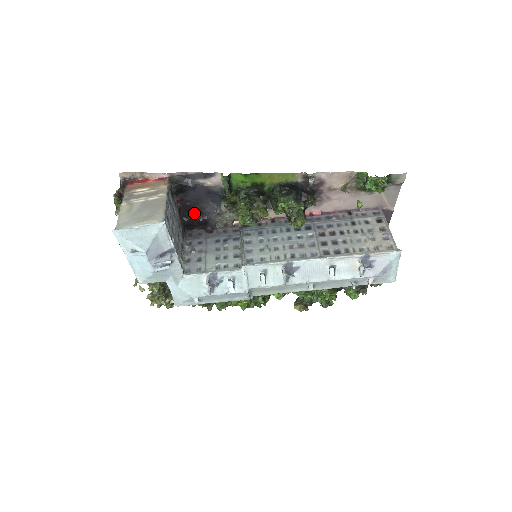
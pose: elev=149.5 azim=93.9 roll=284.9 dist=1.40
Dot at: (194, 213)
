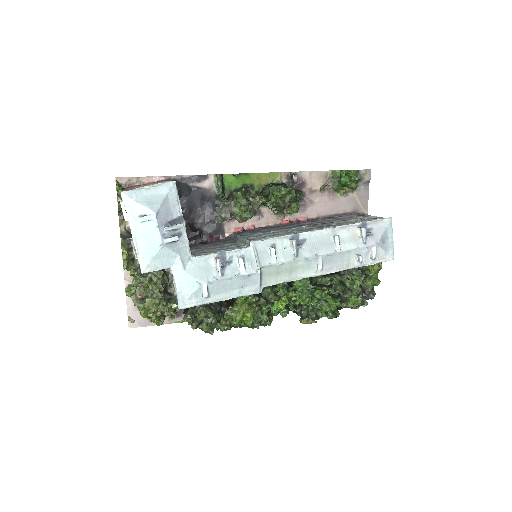
Dot at: (188, 224)
